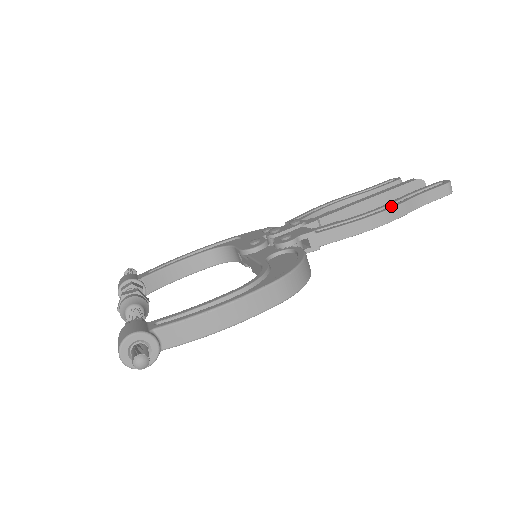
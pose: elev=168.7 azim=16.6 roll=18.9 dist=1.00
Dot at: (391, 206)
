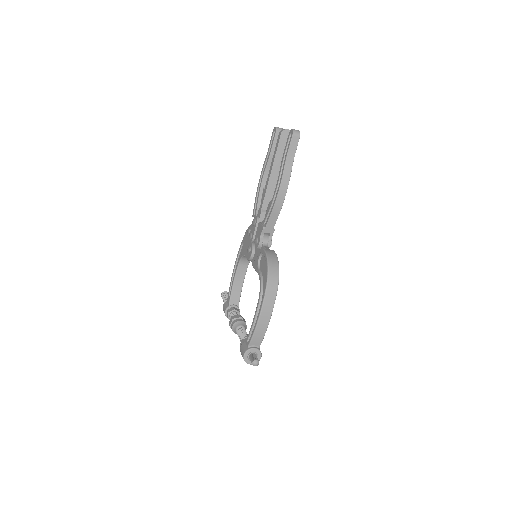
Dot at: (280, 180)
